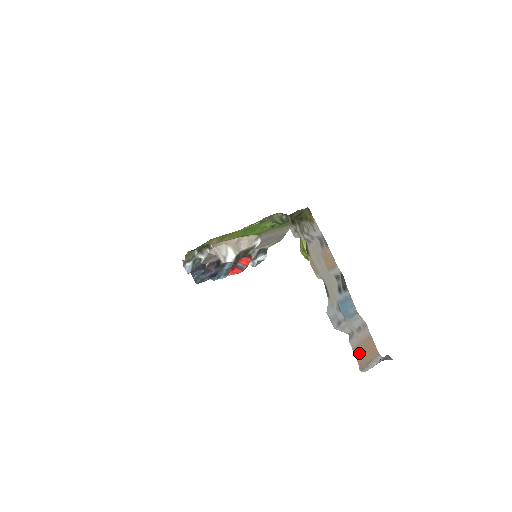
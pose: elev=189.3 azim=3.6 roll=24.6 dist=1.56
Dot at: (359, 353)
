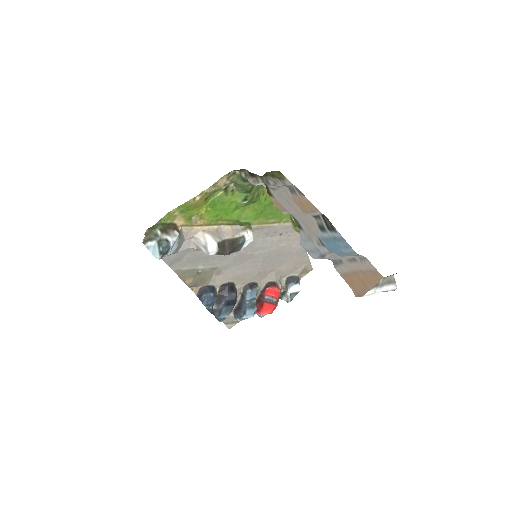
Dot at: (353, 280)
